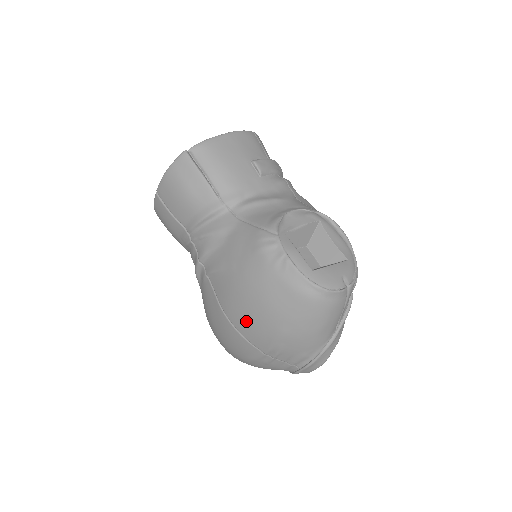
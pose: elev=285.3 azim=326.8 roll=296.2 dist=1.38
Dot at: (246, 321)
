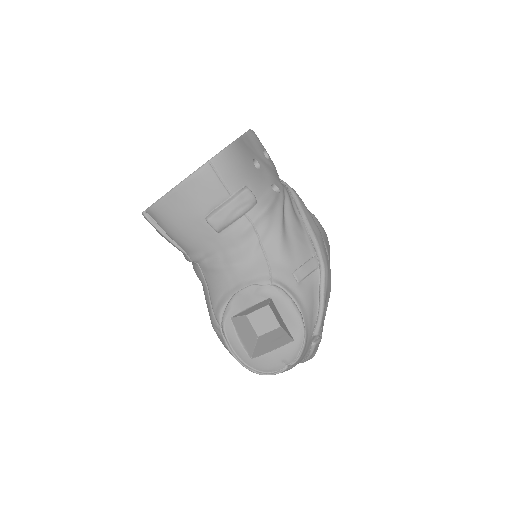
Dot at: occluded
